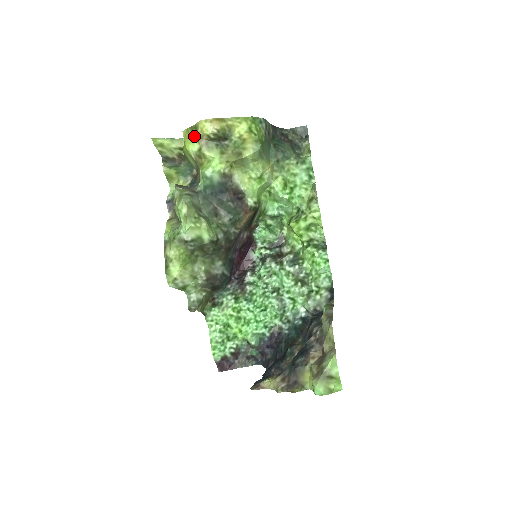
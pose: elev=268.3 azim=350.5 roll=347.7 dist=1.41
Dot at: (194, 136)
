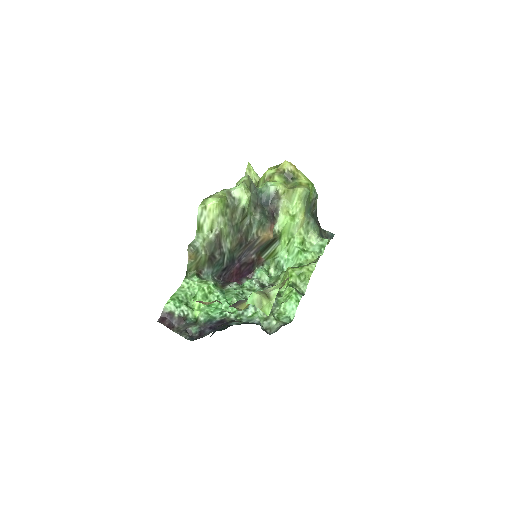
Dot at: (275, 168)
